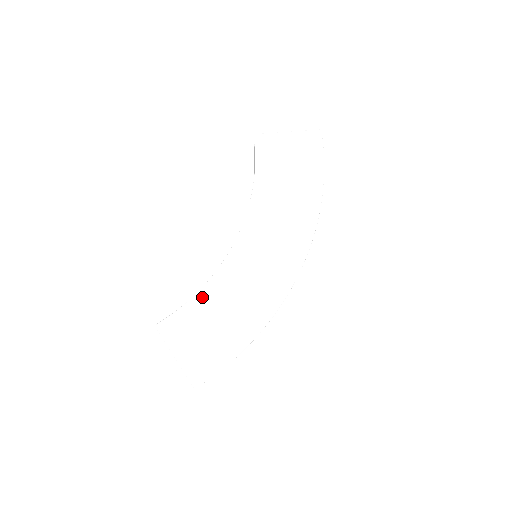
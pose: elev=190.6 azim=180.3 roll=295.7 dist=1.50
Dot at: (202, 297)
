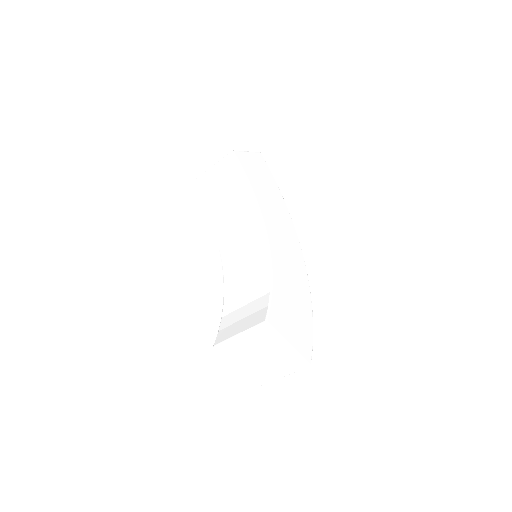
Dot at: (276, 287)
